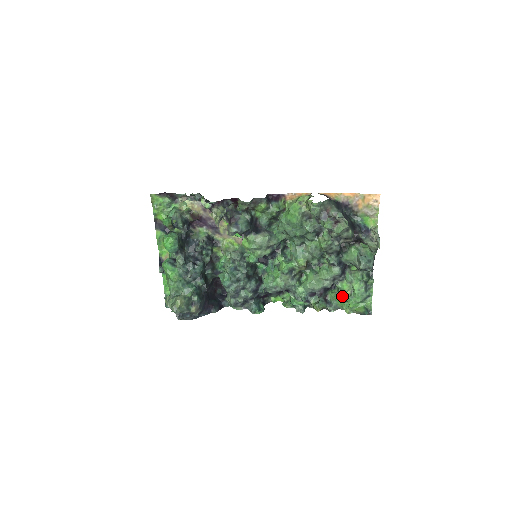
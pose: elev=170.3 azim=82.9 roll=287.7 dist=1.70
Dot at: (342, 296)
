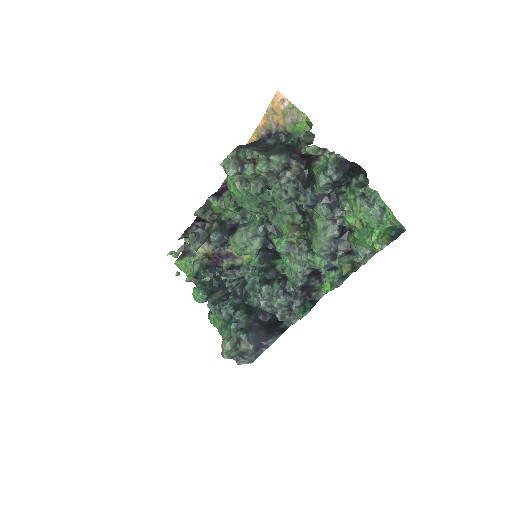
Dot at: (357, 234)
